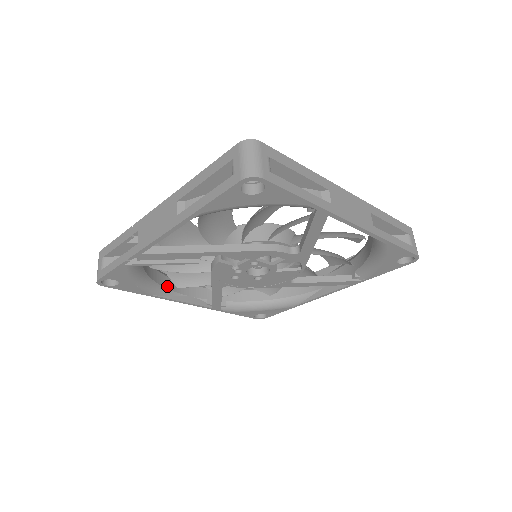
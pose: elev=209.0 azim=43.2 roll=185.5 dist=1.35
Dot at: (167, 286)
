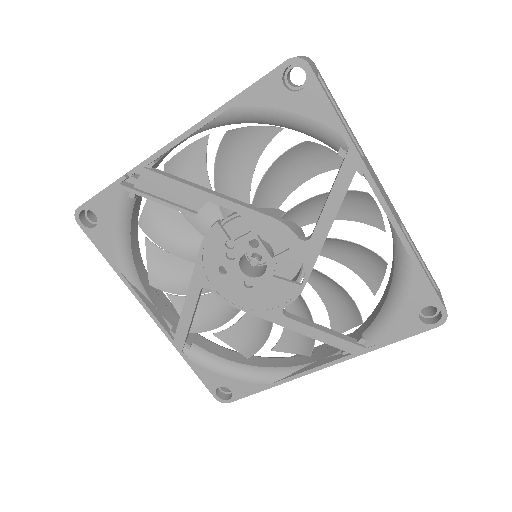
Dot at: (140, 276)
